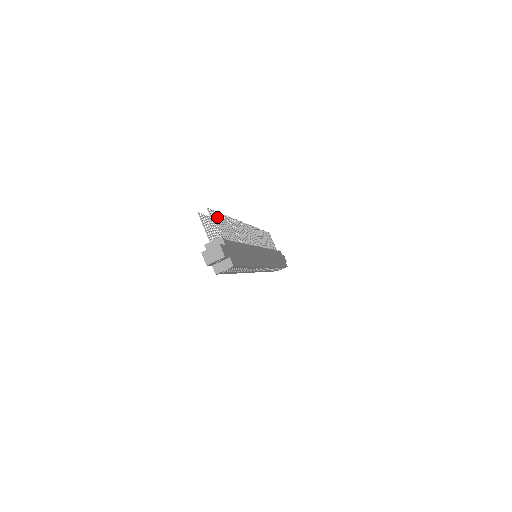
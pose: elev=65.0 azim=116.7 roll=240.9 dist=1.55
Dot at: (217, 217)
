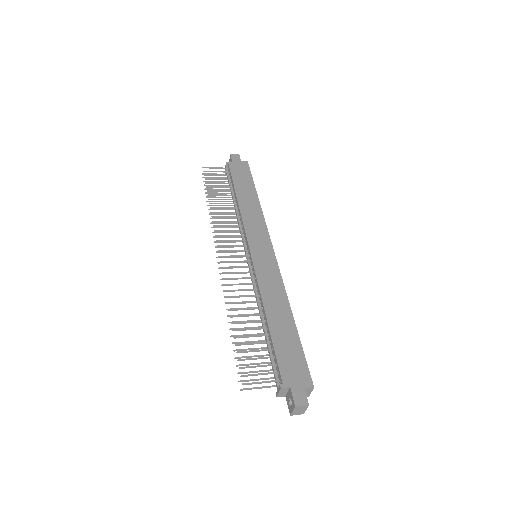
Dot at: occluded
